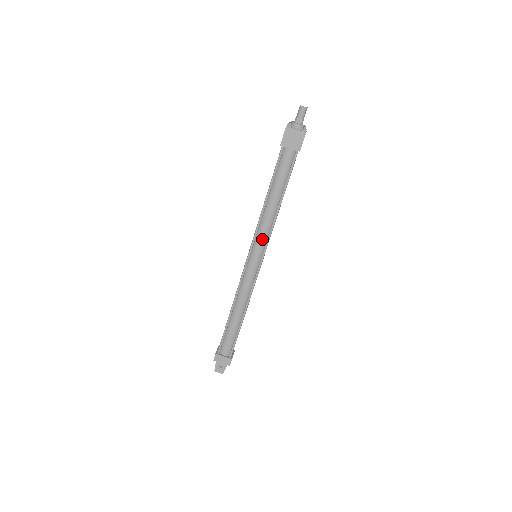
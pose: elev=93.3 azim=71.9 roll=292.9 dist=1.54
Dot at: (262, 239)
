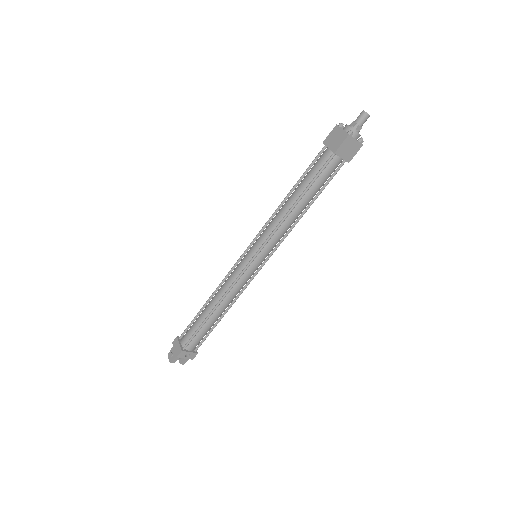
Dot at: (264, 236)
